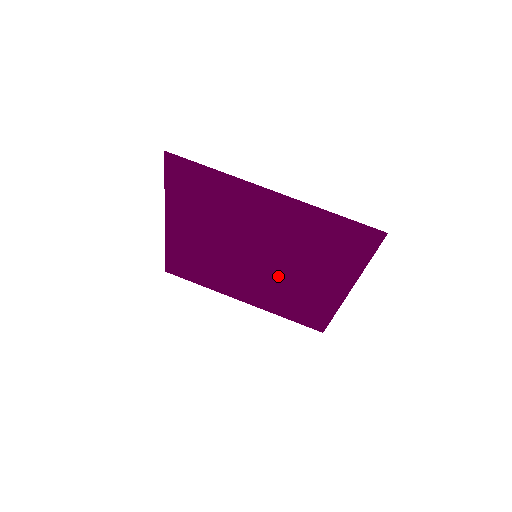
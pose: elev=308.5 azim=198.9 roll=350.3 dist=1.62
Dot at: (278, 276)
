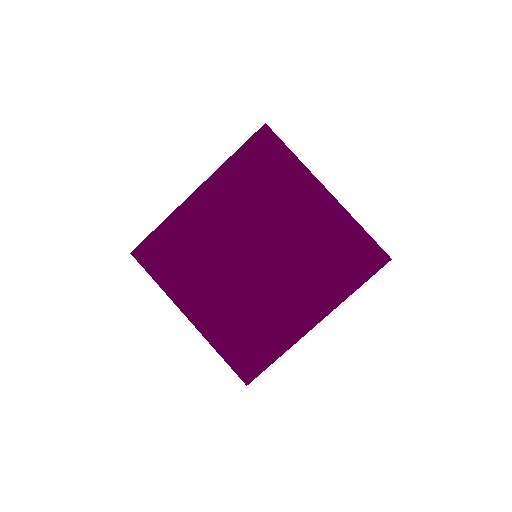
Dot at: (288, 252)
